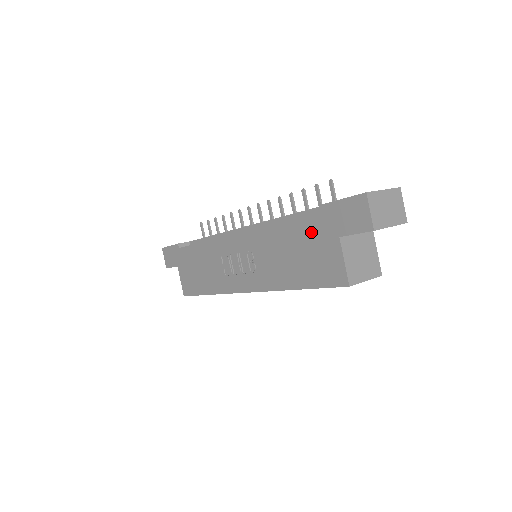
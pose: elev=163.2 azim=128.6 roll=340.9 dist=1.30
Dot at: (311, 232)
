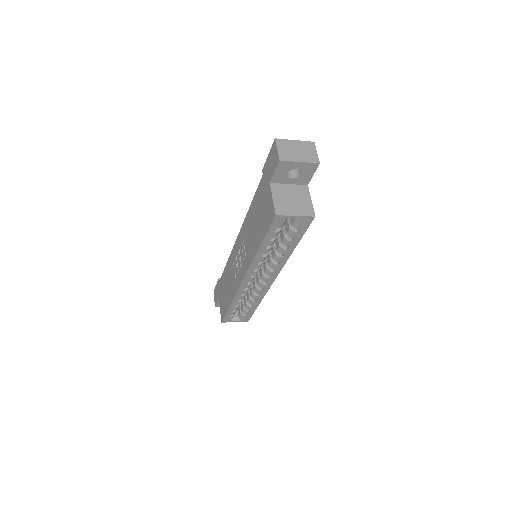
Dot at: (261, 194)
